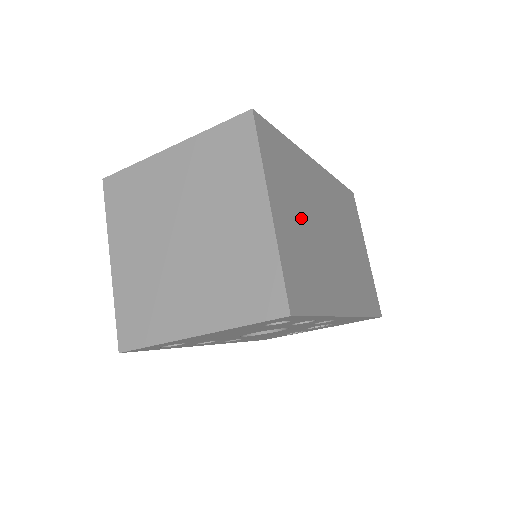
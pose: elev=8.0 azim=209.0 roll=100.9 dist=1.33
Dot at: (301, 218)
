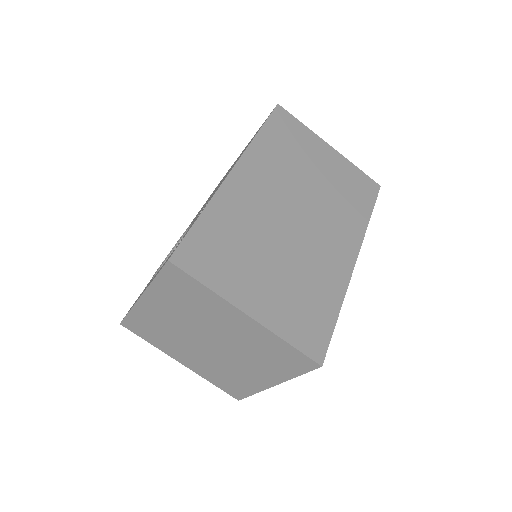
Dot at: (269, 265)
